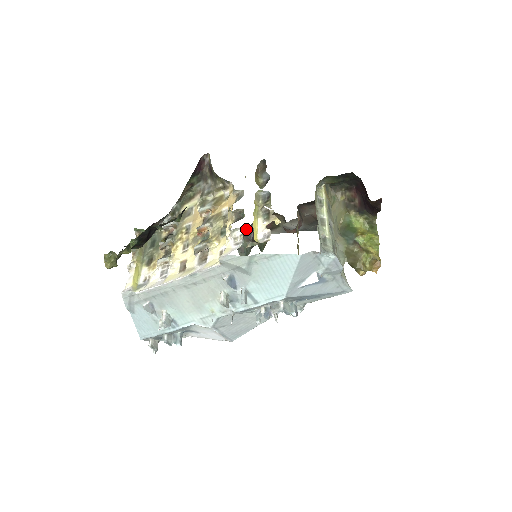
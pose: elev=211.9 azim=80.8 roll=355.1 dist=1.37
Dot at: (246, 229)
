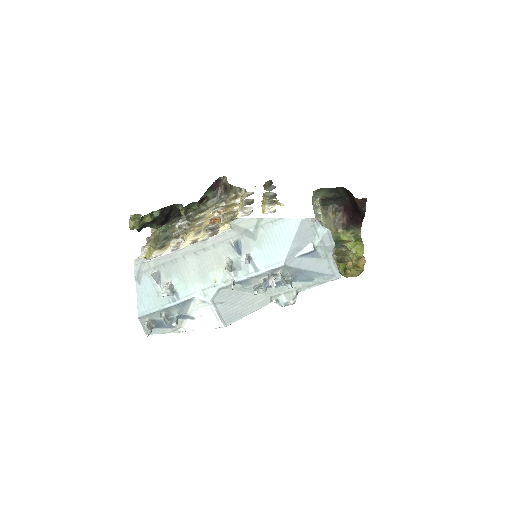
Dot at: occluded
